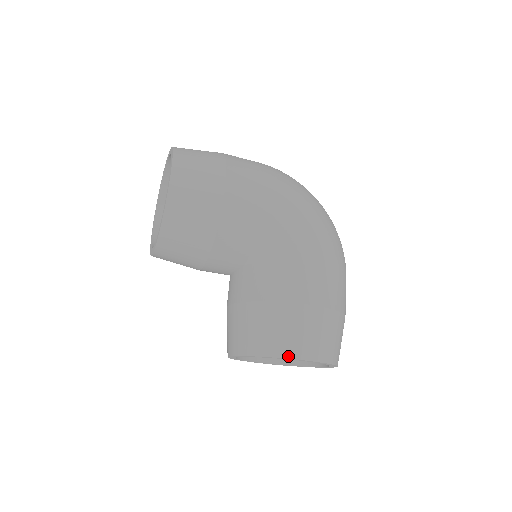
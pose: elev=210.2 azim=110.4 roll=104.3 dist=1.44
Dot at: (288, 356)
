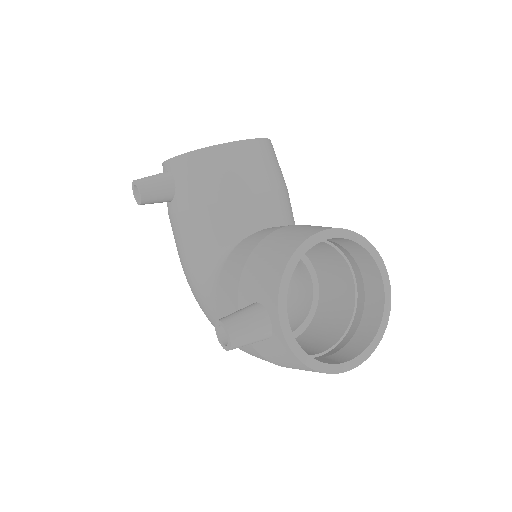
Dot at: (382, 261)
